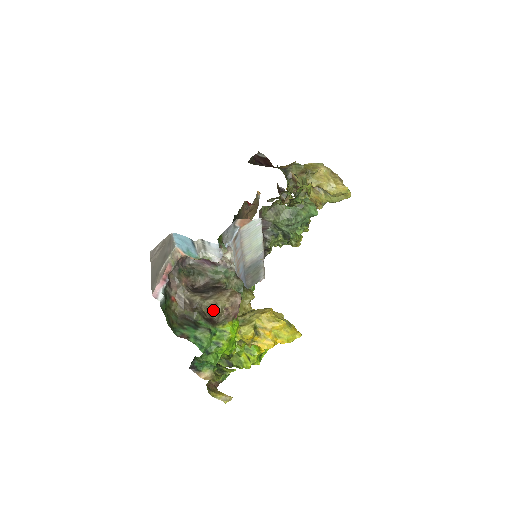
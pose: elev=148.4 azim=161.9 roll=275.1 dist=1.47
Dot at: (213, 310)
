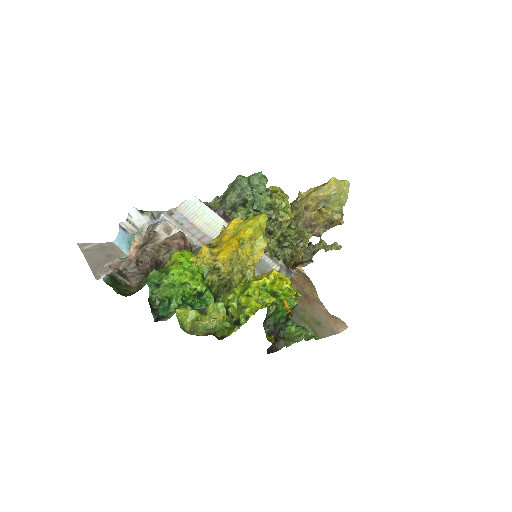
Dot at: (152, 253)
